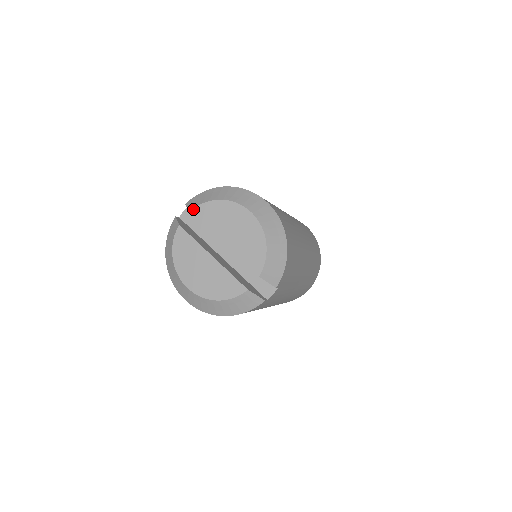
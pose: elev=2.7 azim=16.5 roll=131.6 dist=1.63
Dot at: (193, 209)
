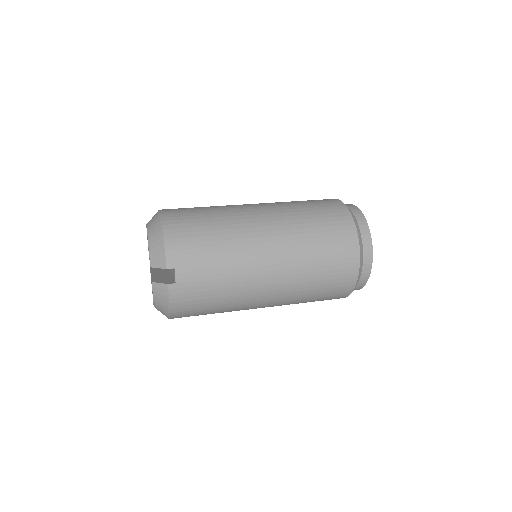
Dot at: occluded
